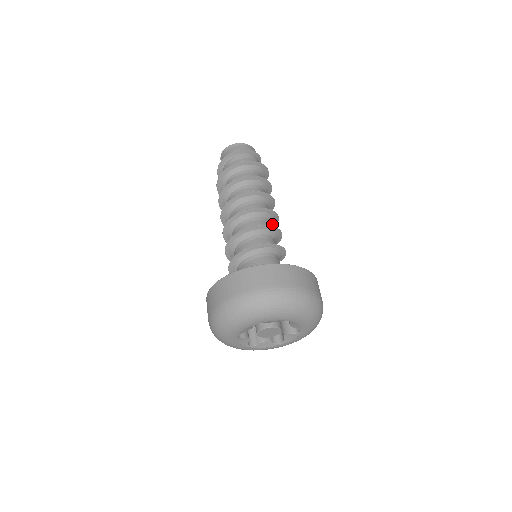
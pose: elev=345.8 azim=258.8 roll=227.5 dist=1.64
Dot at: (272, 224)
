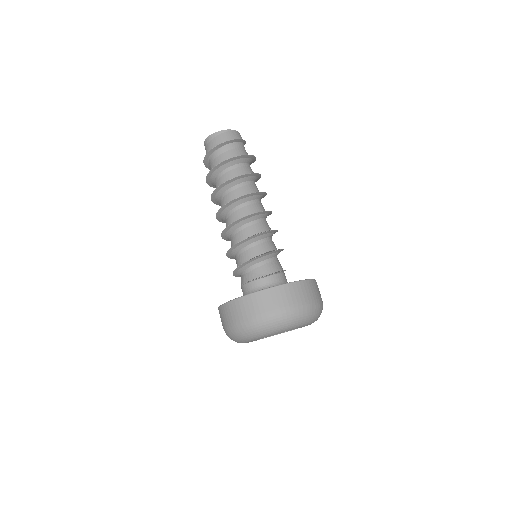
Dot at: (266, 217)
